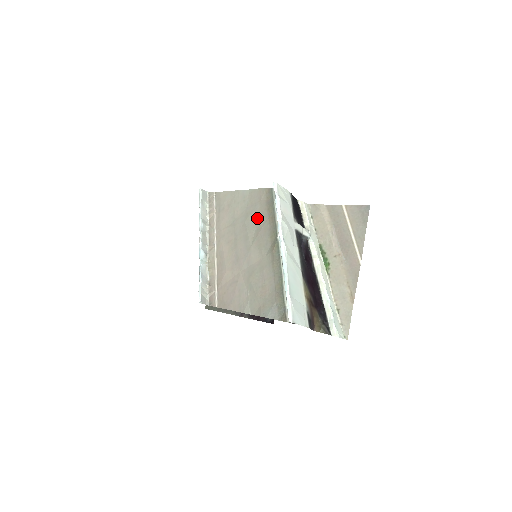
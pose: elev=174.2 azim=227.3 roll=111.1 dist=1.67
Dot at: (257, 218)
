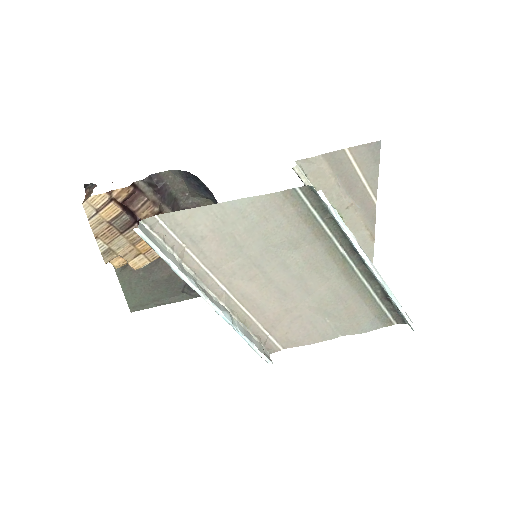
Dot at: (291, 237)
